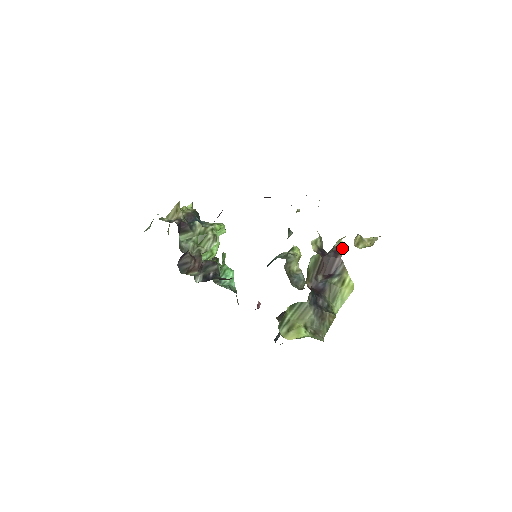
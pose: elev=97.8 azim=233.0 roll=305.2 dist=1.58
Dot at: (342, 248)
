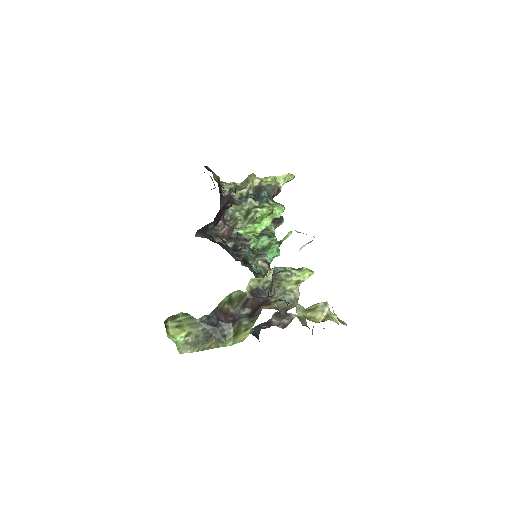
Dot at: (274, 302)
